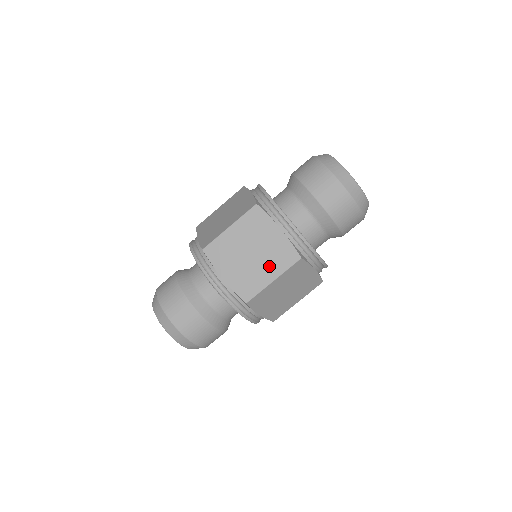
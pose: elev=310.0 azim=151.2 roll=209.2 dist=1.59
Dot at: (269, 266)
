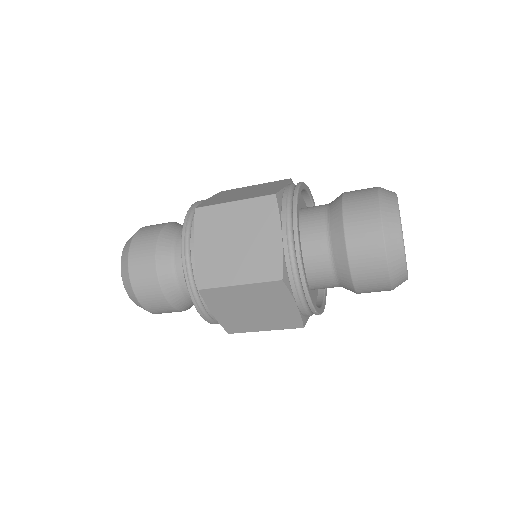
Dot at: (245, 266)
